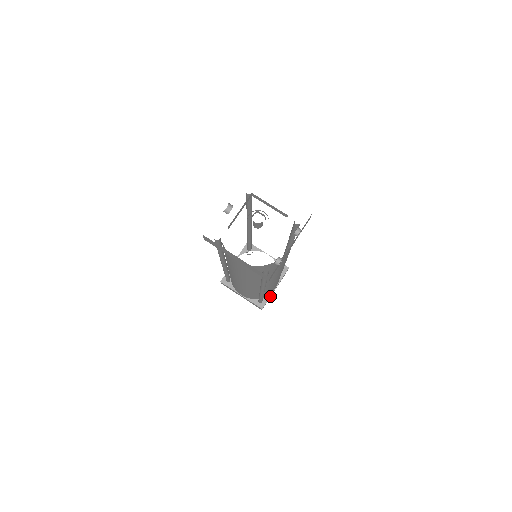
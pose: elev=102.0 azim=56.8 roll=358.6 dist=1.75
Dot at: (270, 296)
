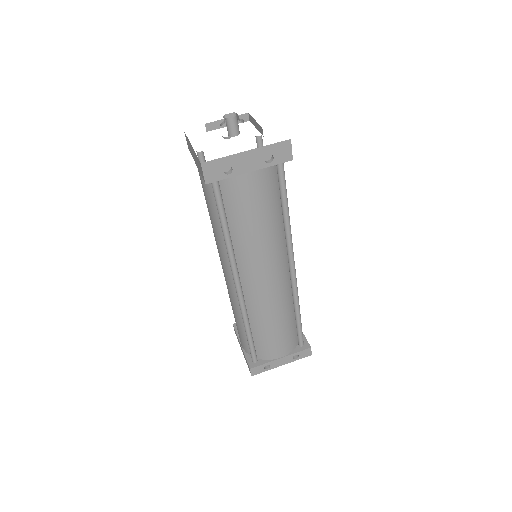
Dot at: (269, 362)
